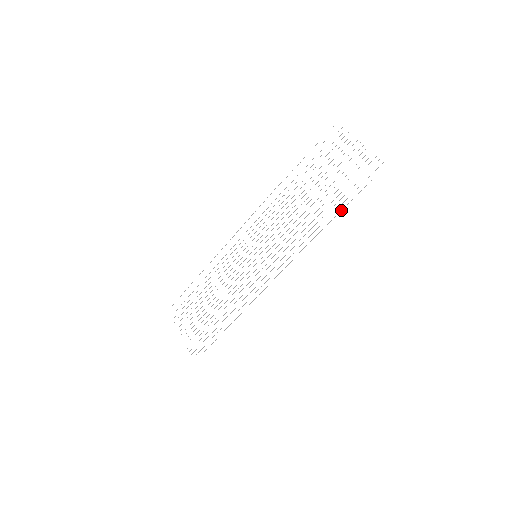
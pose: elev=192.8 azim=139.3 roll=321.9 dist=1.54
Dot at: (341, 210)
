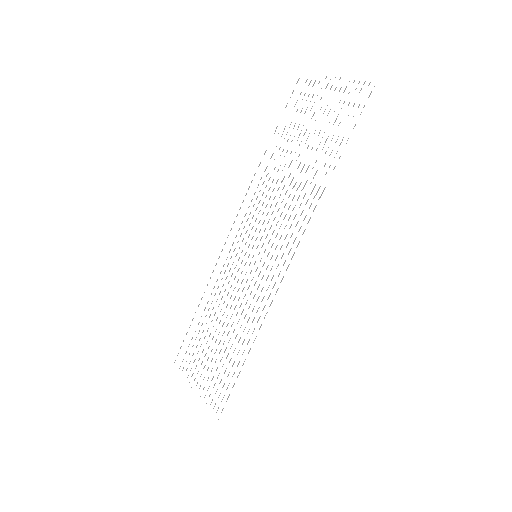
Dot at: occluded
